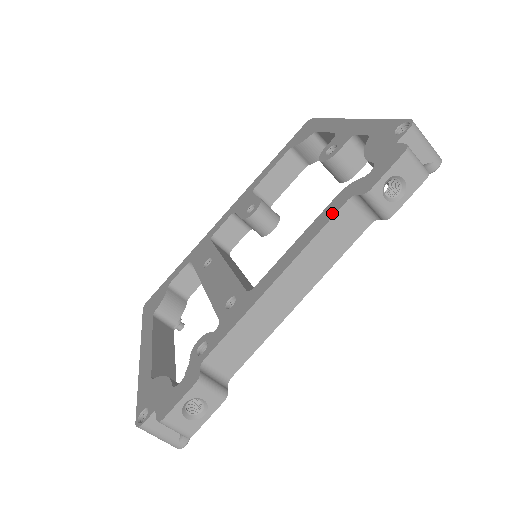
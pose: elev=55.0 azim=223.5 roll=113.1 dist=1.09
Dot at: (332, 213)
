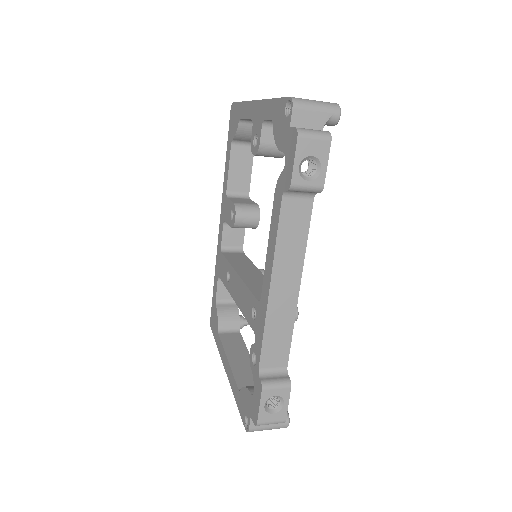
Dot at: (277, 213)
